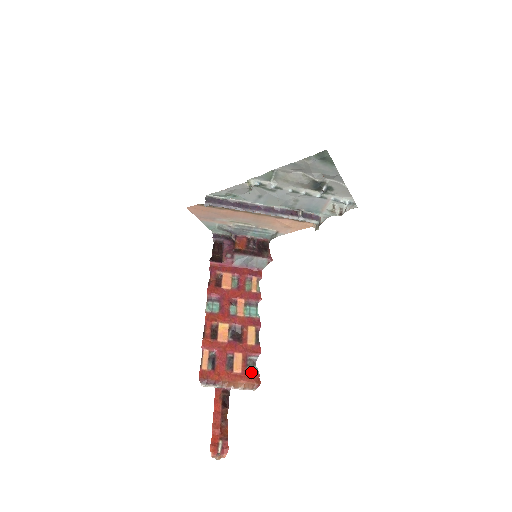
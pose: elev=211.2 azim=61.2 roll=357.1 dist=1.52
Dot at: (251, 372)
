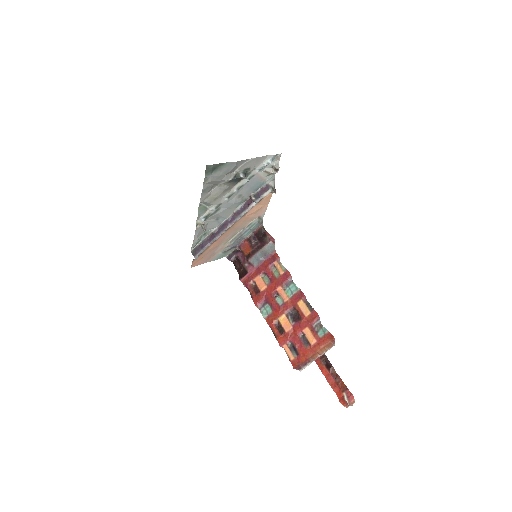
Dot at: (323, 335)
